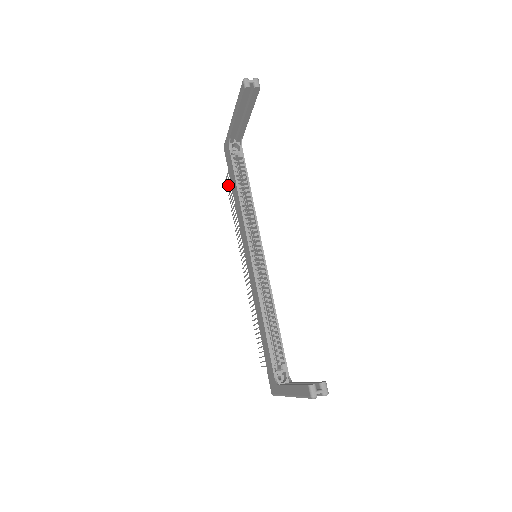
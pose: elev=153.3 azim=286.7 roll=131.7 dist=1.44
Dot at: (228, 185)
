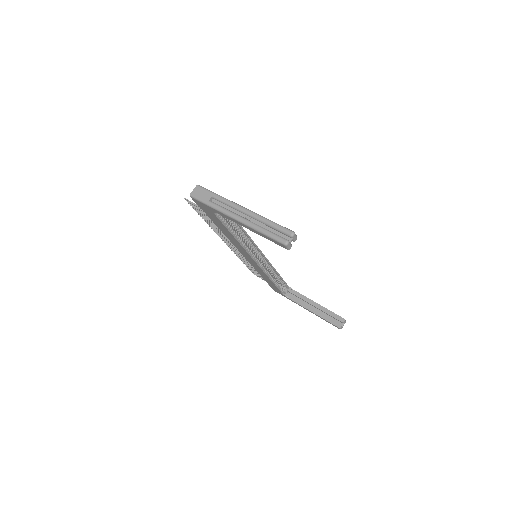
Dot at: (193, 205)
